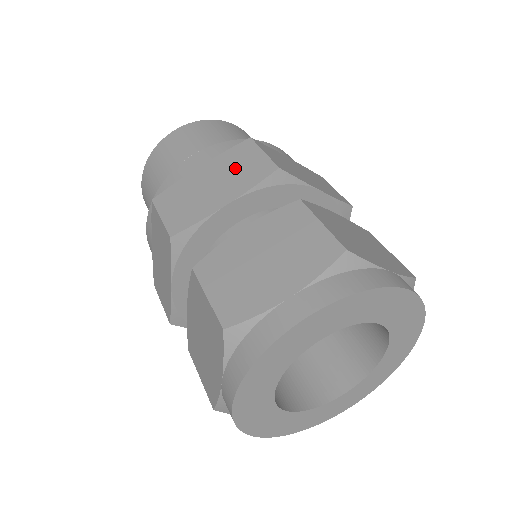
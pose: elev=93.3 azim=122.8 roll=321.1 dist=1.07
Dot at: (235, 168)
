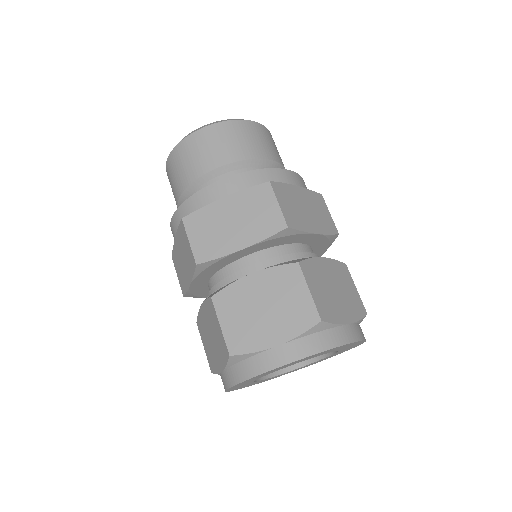
Dot at: (253, 212)
